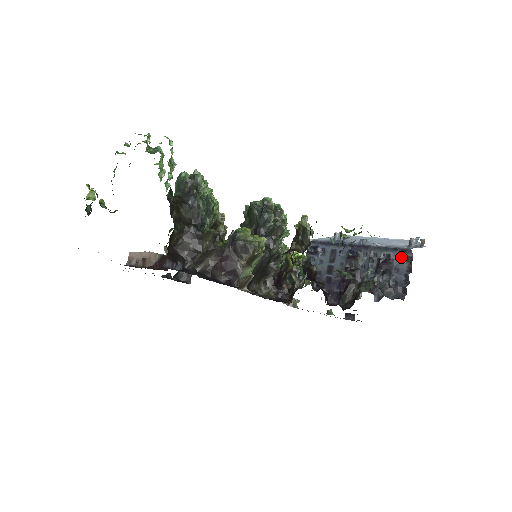
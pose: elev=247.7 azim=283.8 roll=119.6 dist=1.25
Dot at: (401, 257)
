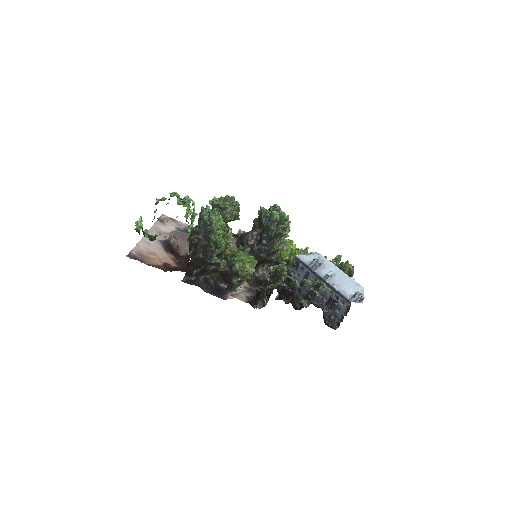
Dot at: (344, 303)
